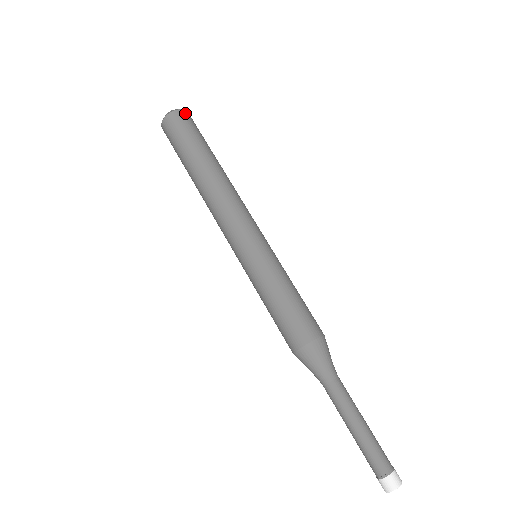
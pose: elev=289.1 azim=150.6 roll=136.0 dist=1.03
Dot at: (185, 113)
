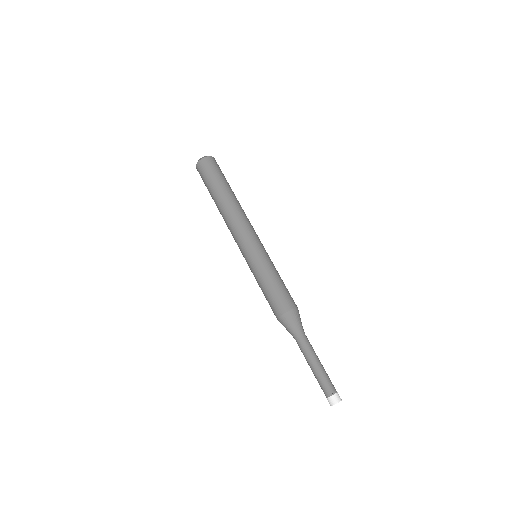
Dot at: occluded
